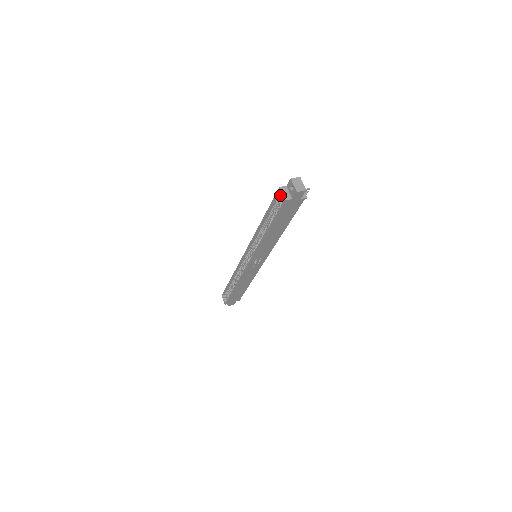
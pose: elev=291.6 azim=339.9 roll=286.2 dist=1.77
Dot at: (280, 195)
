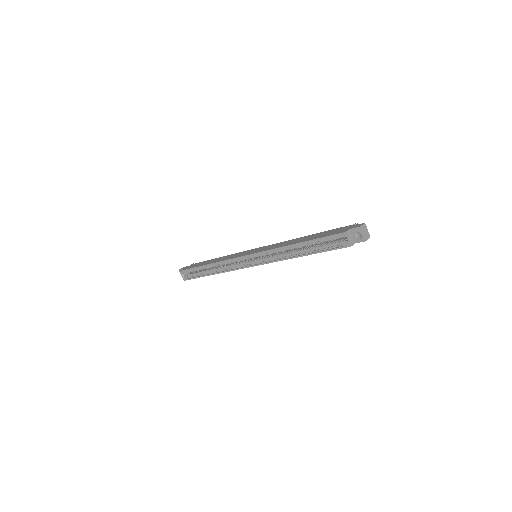
Dot at: (341, 236)
